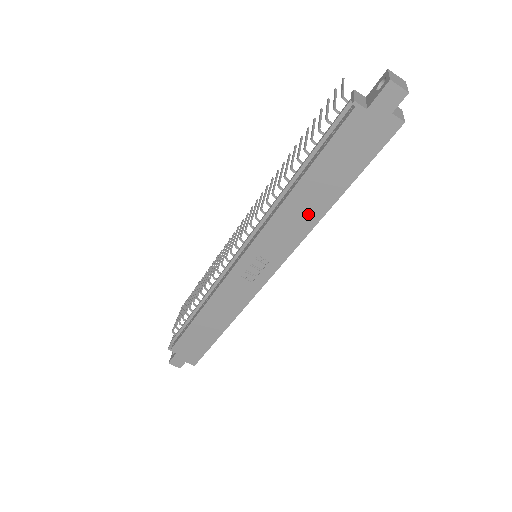
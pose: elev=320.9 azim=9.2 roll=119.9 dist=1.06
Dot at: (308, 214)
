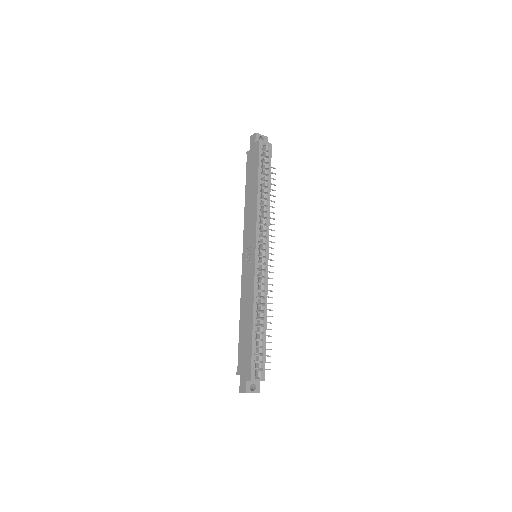
Dot at: (253, 204)
